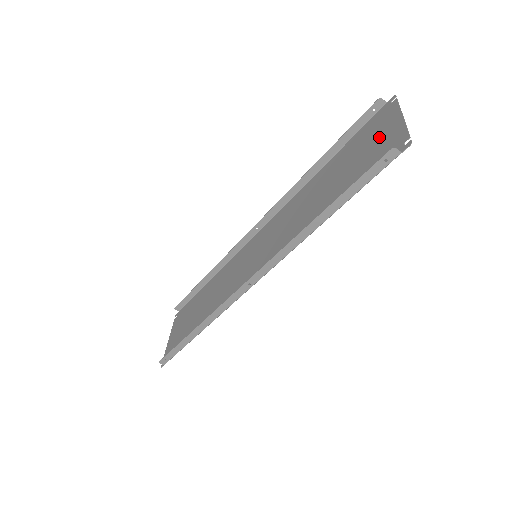
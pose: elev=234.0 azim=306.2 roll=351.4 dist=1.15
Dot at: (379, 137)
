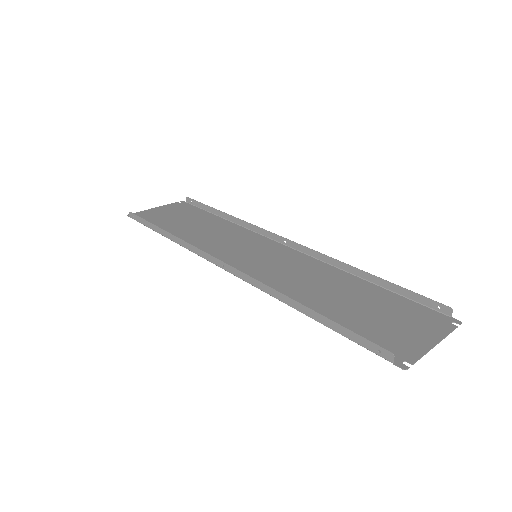
Dot at: (408, 328)
